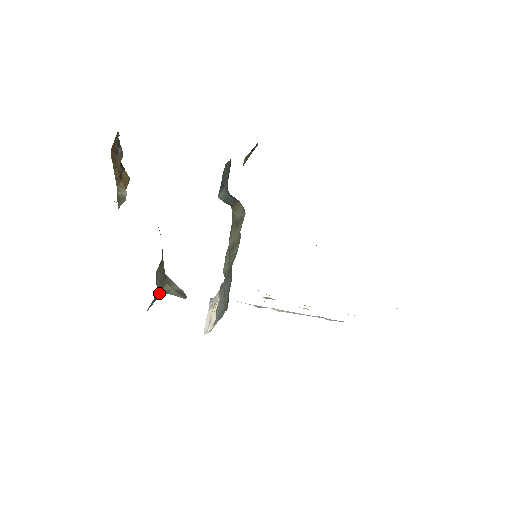
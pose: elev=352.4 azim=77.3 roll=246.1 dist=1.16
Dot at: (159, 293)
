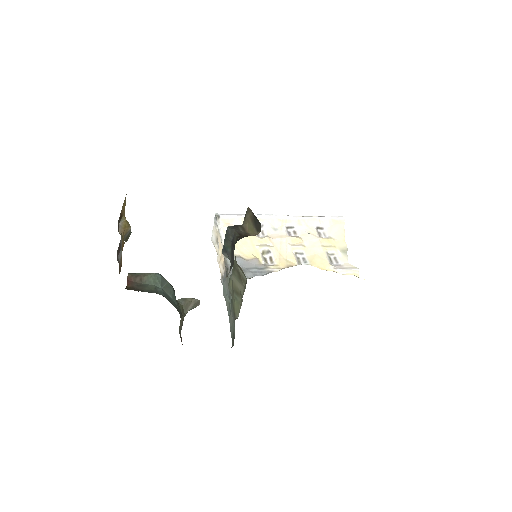
Dot at: occluded
